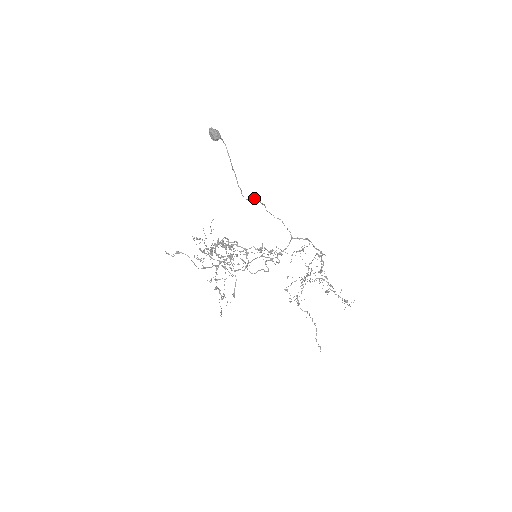
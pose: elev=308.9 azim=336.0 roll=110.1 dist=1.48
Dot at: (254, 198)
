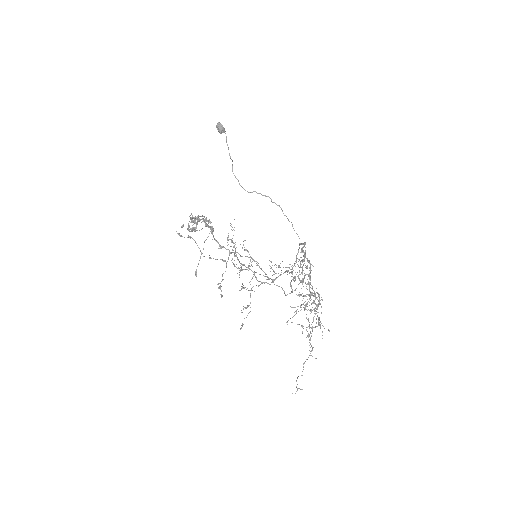
Dot at: (261, 194)
